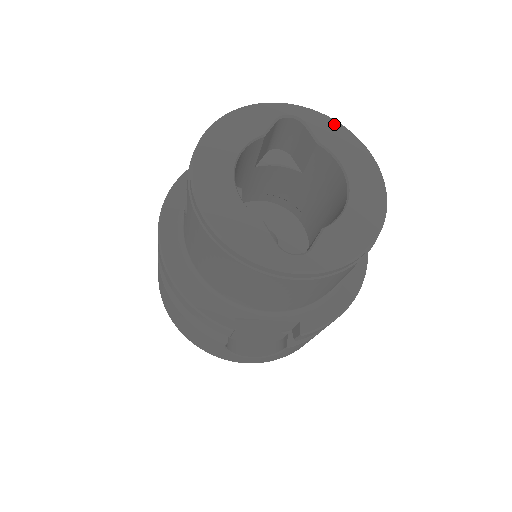
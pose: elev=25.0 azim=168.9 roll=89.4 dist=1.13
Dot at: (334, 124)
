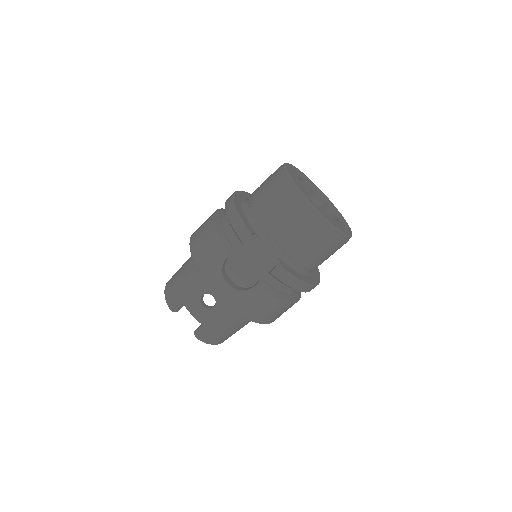
Dot at: (338, 211)
